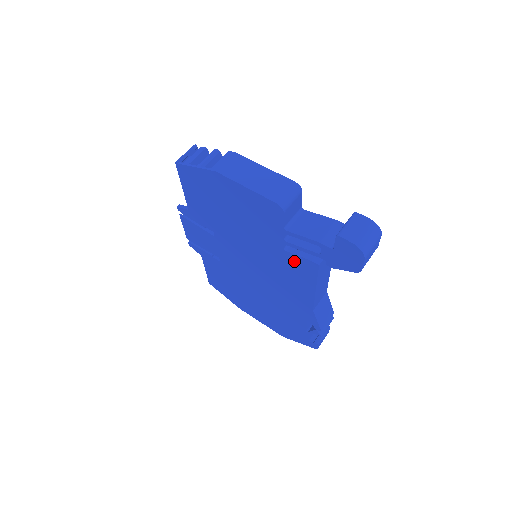
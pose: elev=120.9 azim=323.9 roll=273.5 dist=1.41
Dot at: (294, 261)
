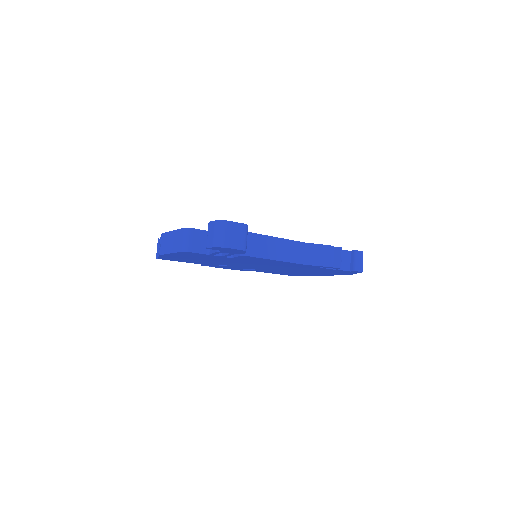
Dot at: (243, 258)
